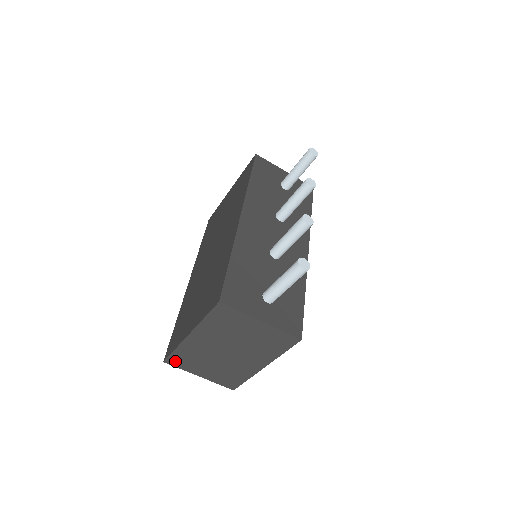
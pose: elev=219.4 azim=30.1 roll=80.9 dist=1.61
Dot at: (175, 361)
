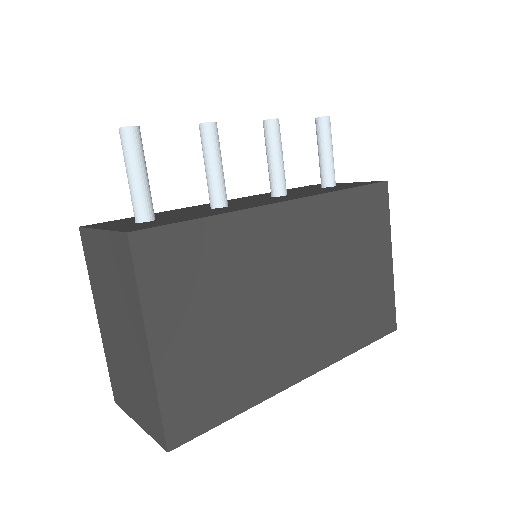
Dot at: (117, 394)
